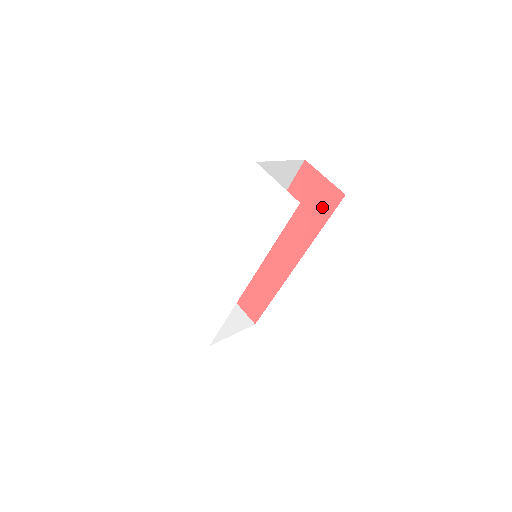
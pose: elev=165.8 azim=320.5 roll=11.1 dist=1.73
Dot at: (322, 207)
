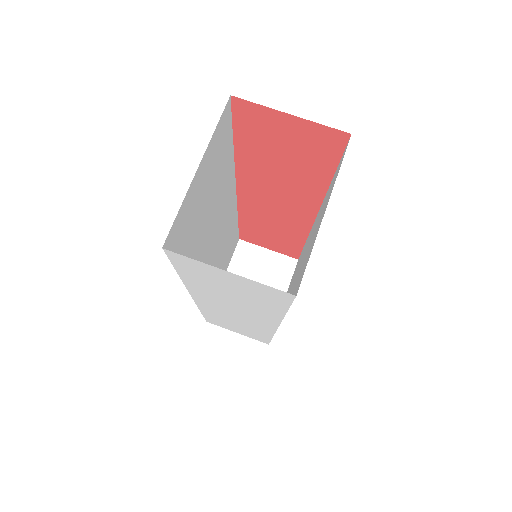
Dot at: (314, 155)
